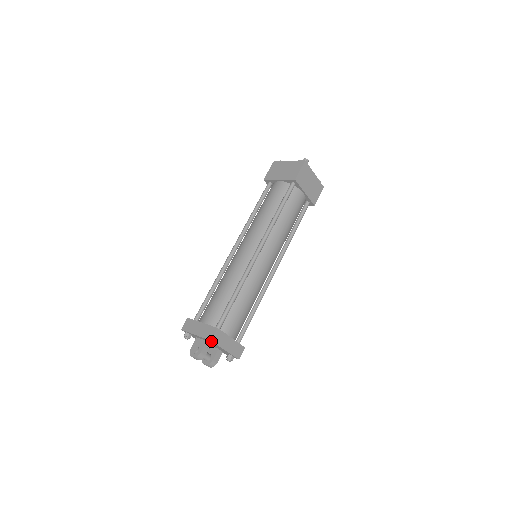
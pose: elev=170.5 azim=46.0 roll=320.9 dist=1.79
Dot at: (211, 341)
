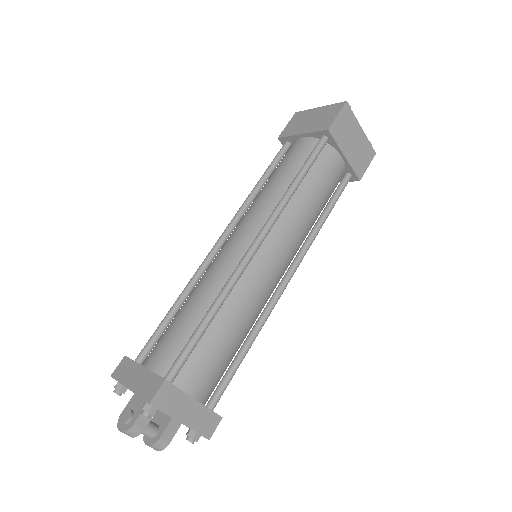
Dot at: (150, 404)
